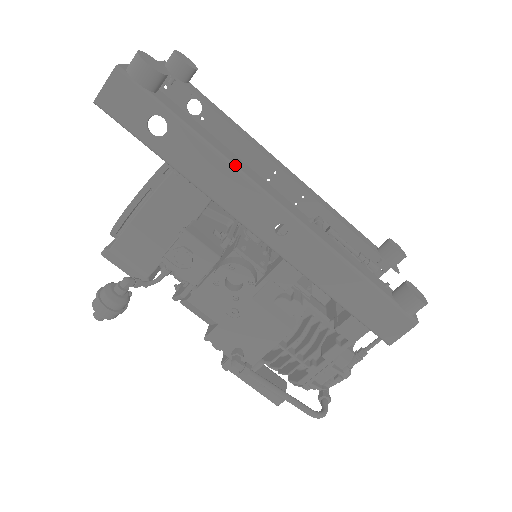
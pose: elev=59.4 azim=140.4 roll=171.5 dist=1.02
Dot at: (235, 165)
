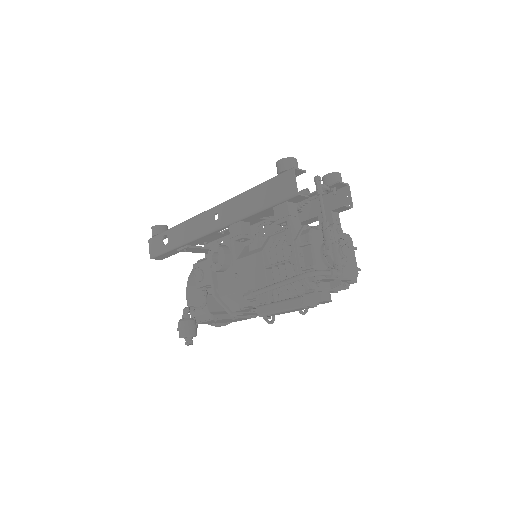
Dot at: (189, 219)
